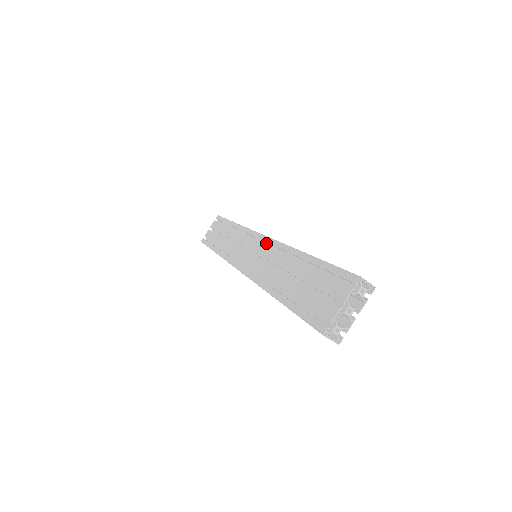
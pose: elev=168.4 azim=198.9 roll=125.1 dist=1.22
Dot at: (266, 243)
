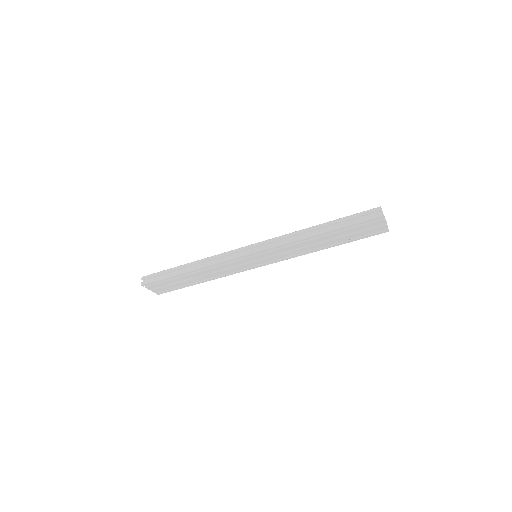
Dot at: occluded
